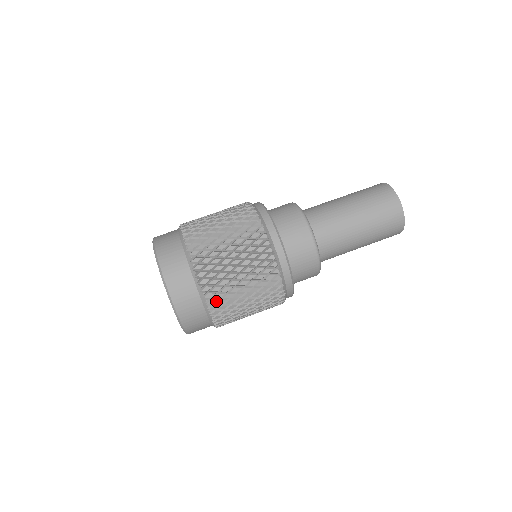
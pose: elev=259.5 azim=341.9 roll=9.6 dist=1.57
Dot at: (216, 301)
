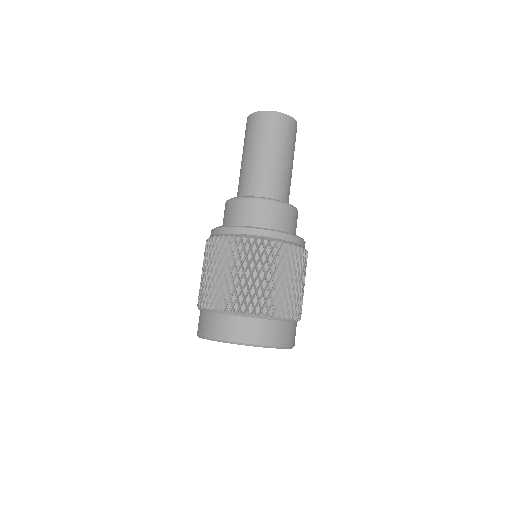
Dot at: (279, 308)
